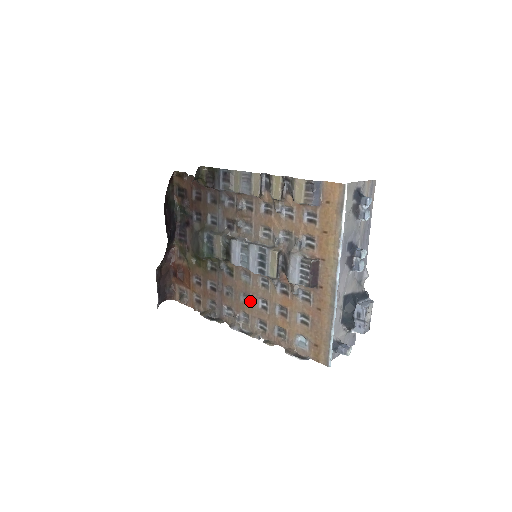
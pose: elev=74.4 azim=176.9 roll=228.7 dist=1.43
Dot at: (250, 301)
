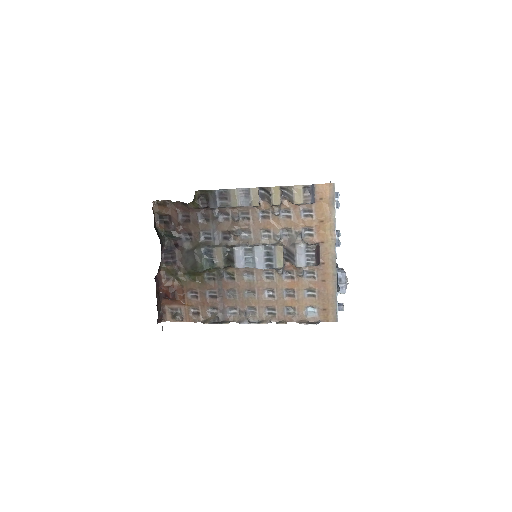
Dot at: (256, 295)
